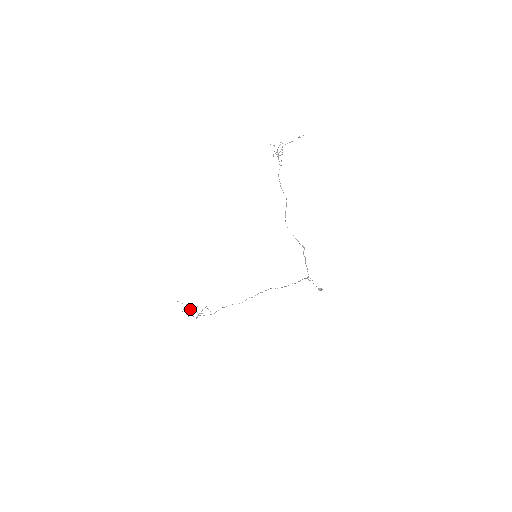
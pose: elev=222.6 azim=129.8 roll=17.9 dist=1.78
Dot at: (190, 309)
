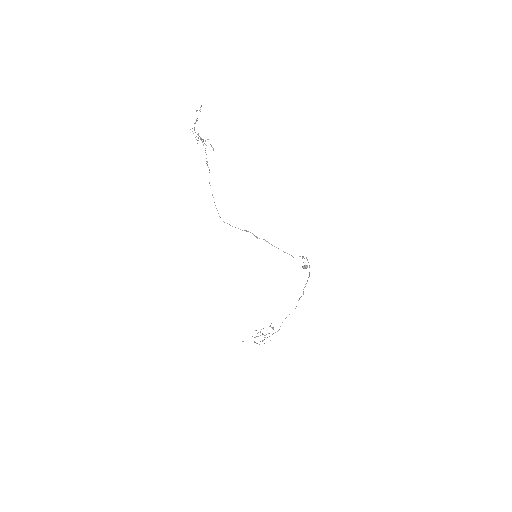
Dot at: occluded
